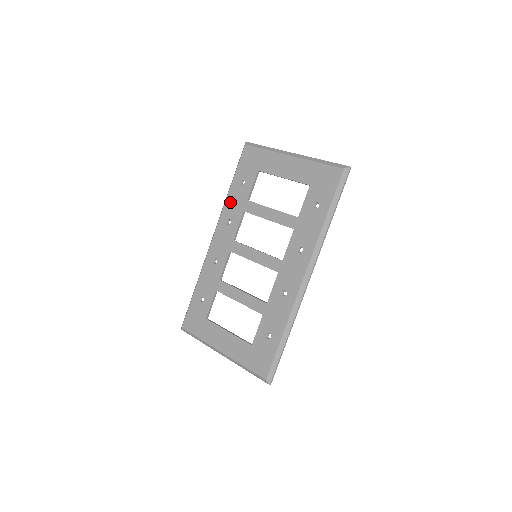
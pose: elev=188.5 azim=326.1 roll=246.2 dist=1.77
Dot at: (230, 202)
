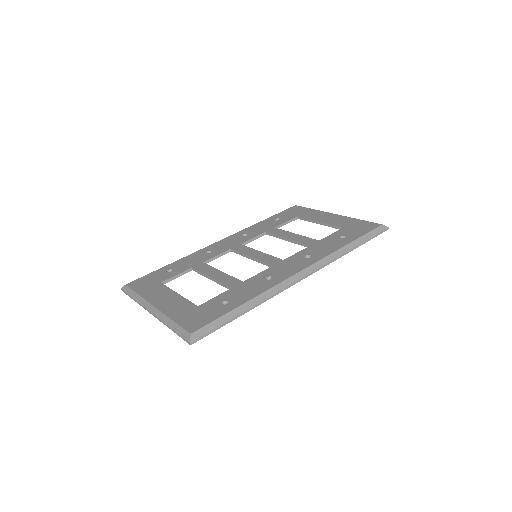
Dot at: (256, 226)
